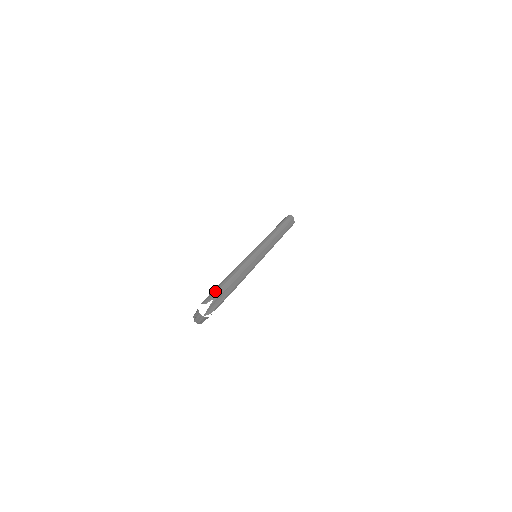
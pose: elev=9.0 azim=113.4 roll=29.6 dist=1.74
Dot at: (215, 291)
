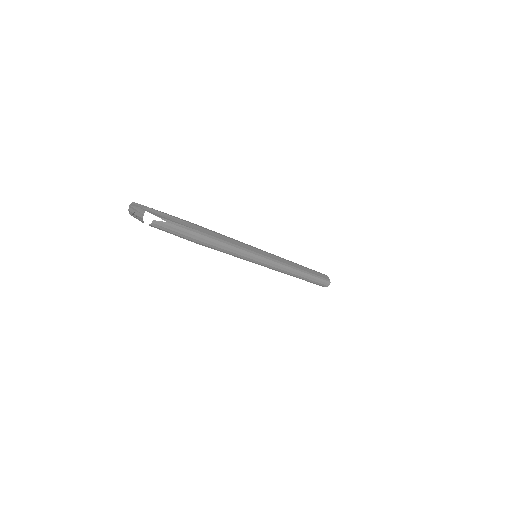
Dot at: occluded
